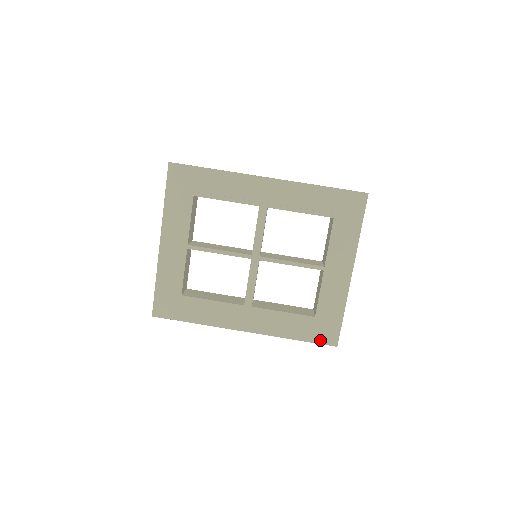
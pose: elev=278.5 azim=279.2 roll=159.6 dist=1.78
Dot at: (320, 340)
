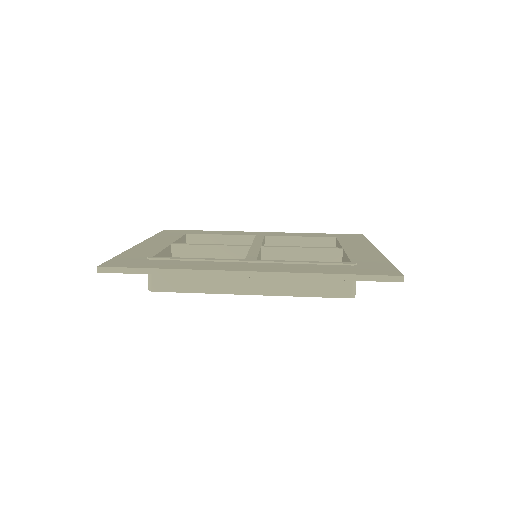
Dot at: (372, 273)
